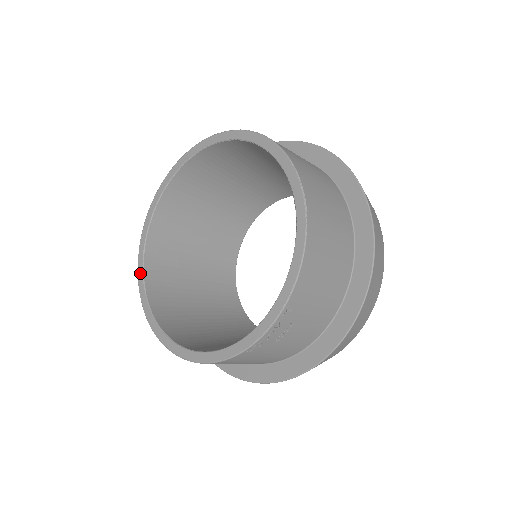
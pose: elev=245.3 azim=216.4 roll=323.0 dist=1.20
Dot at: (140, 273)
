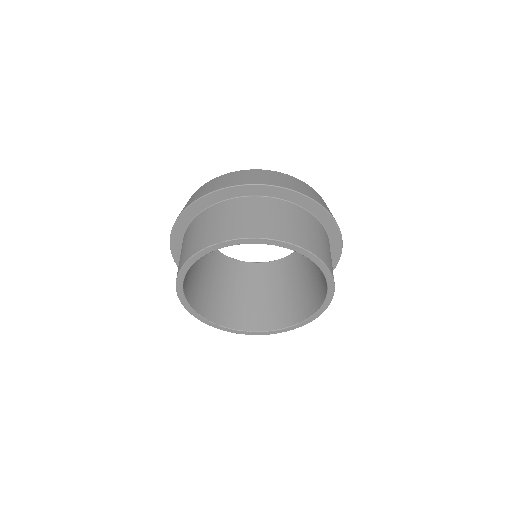
Dot at: (223, 329)
